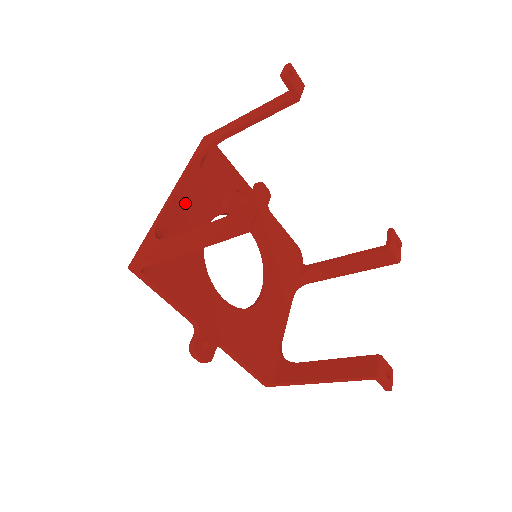
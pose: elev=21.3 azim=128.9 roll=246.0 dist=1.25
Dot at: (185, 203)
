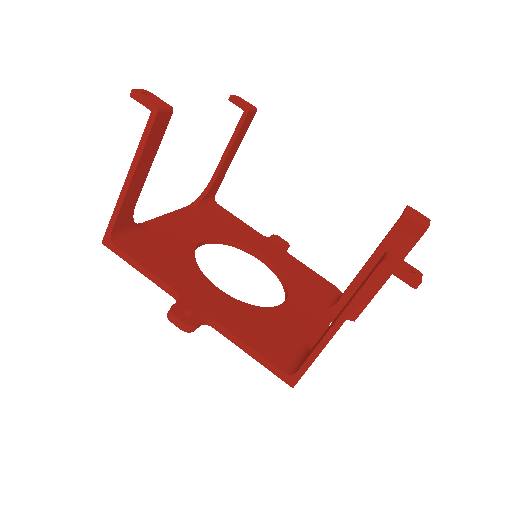
Dot at: (176, 222)
